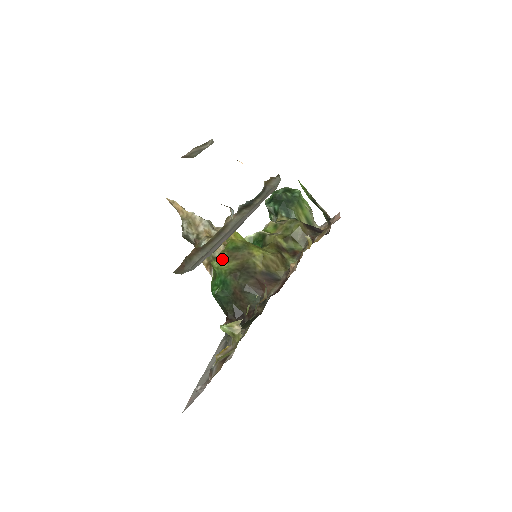
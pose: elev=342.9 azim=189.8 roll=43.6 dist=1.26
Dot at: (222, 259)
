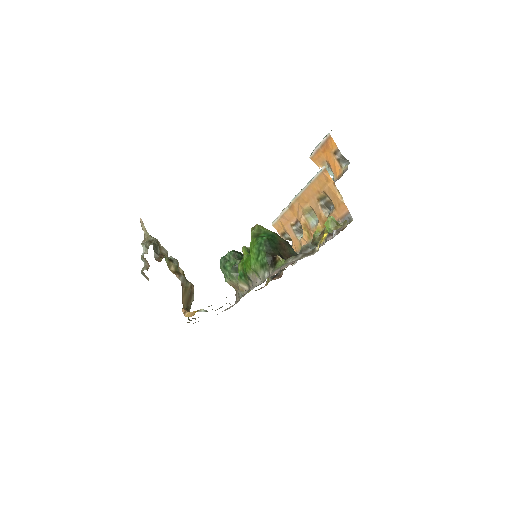
Dot at: occluded
